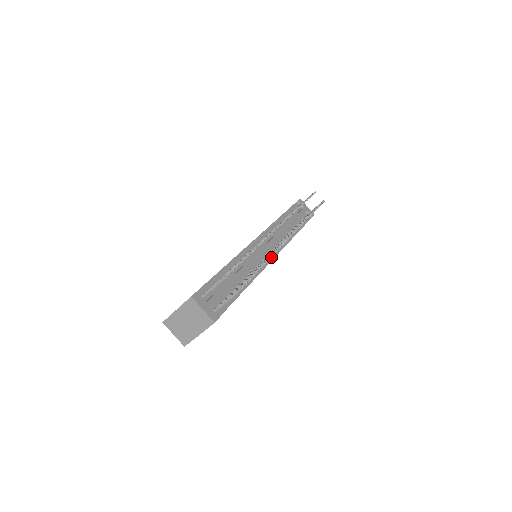
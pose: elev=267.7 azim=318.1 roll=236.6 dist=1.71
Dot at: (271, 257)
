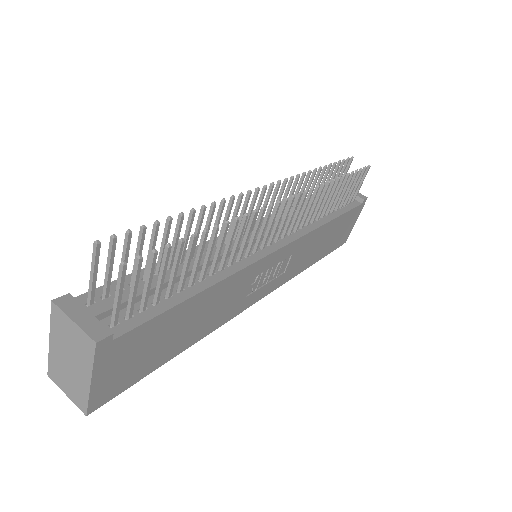
Dot at: (236, 219)
